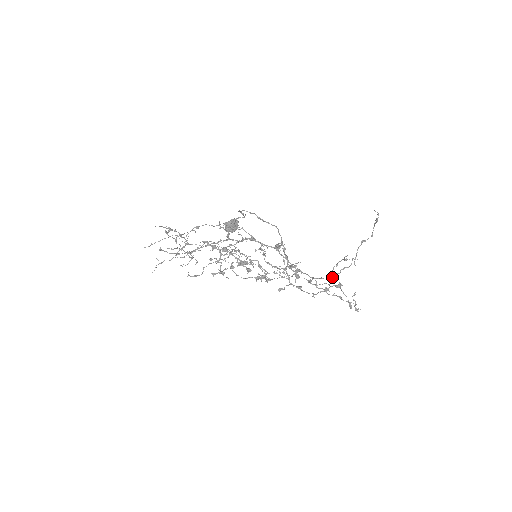
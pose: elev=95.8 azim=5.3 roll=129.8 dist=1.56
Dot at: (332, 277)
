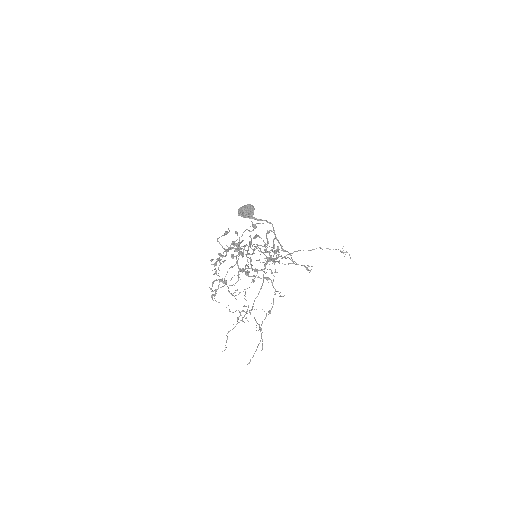
Dot at: occluded
